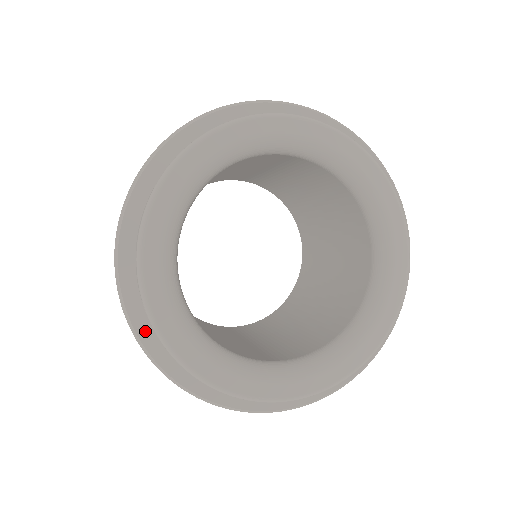
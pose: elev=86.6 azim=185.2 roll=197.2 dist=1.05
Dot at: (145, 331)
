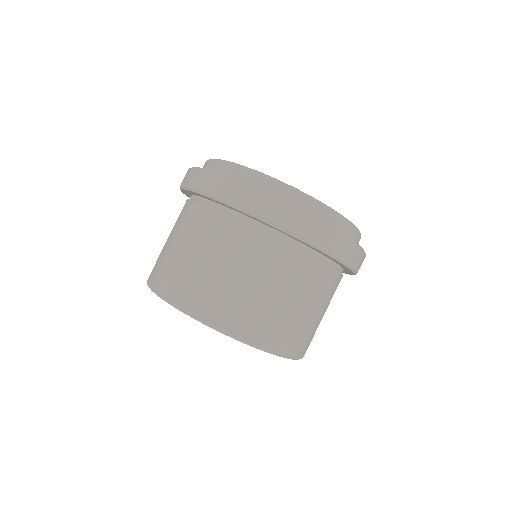
Dot at: occluded
